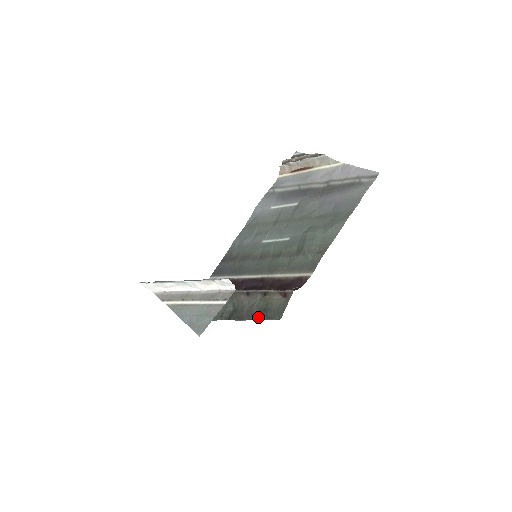
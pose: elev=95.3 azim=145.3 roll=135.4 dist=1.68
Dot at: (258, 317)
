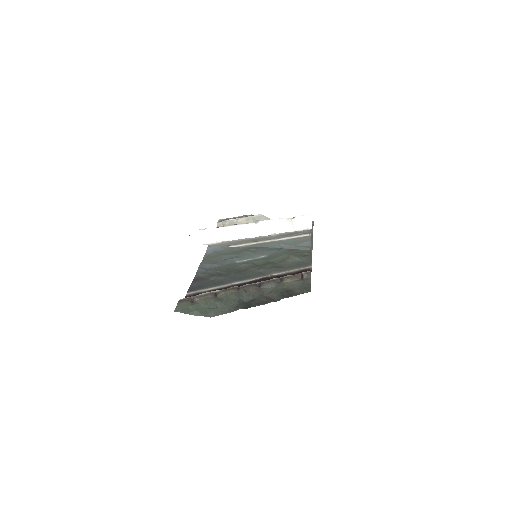
Dot at: (285, 296)
